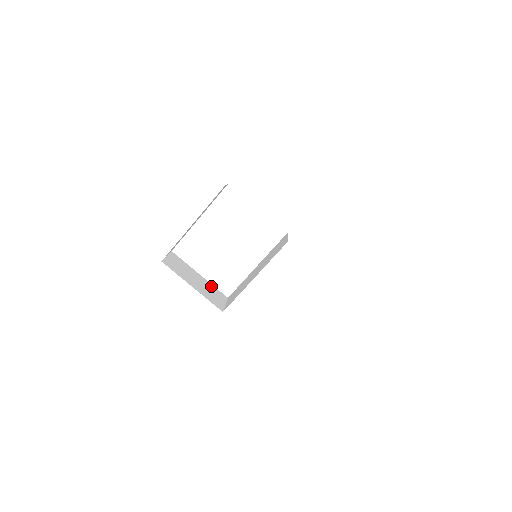
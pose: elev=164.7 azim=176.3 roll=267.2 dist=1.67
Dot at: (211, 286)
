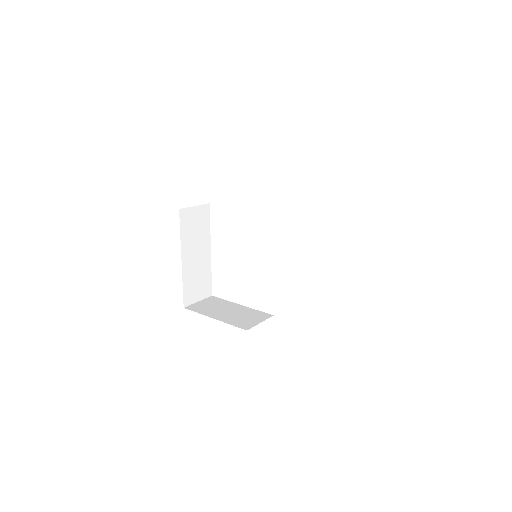
Dot at: (251, 311)
